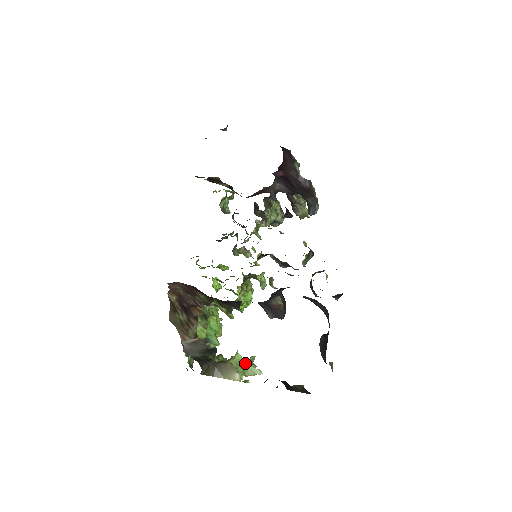
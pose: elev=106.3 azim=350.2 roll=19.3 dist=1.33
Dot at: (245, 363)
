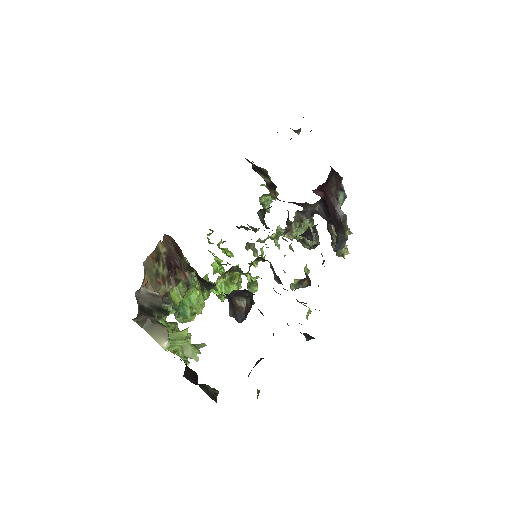
Dot at: (190, 343)
